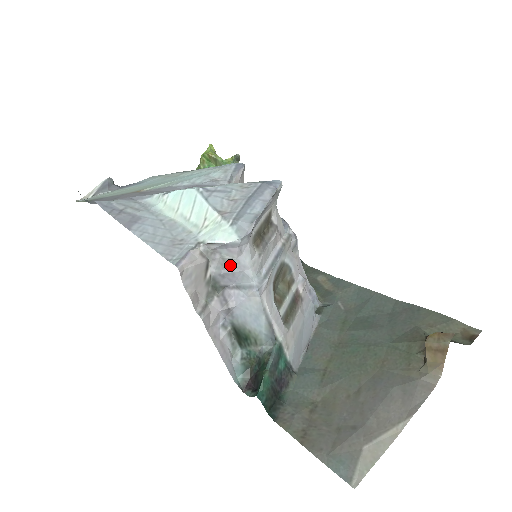
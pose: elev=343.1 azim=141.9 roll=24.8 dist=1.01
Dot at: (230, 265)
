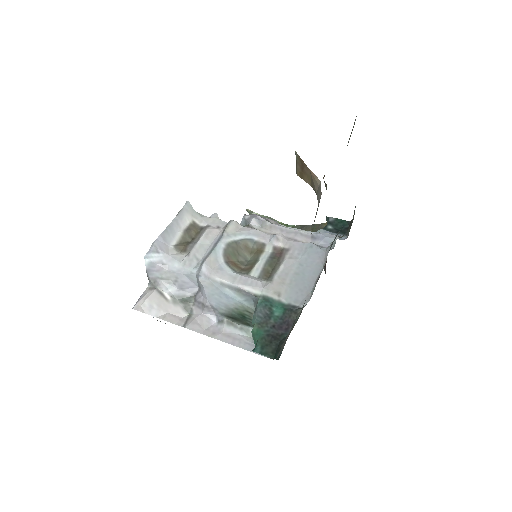
Dot at: (174, 279)
